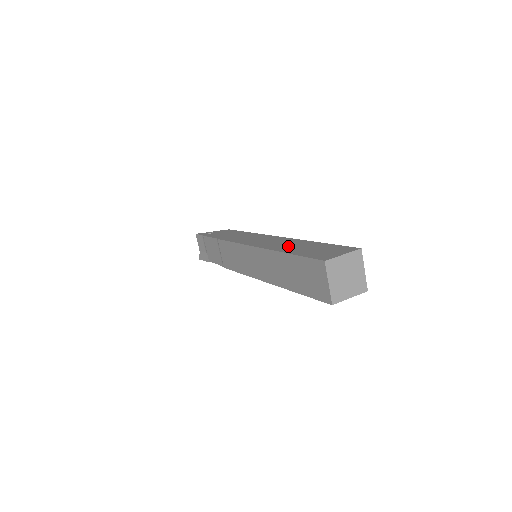
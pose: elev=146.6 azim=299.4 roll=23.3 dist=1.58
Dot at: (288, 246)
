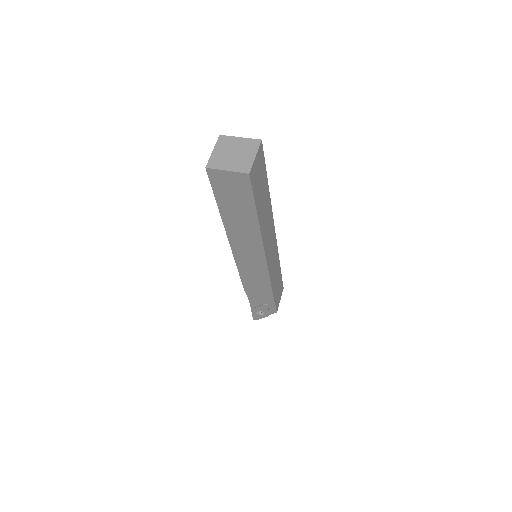
Dot at: occluded
